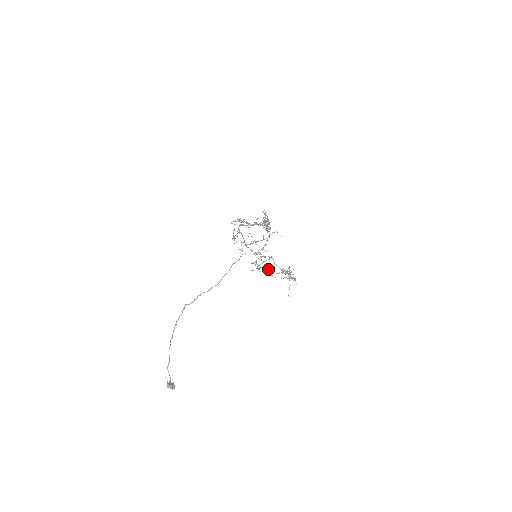
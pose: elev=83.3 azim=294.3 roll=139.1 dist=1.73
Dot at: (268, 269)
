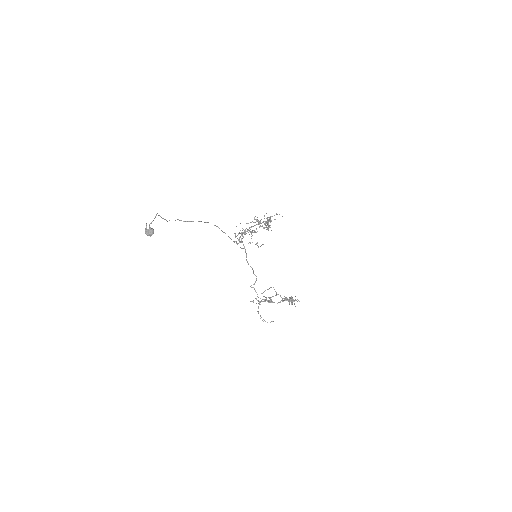
Dot at: (268, 300)
